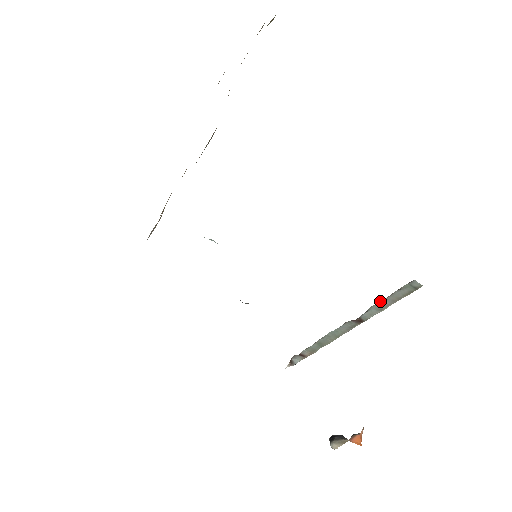
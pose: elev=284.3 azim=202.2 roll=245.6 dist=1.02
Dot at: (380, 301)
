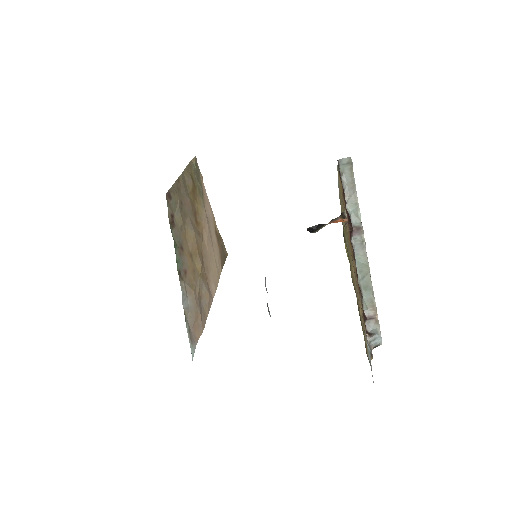
Dot at: (345, 197)
